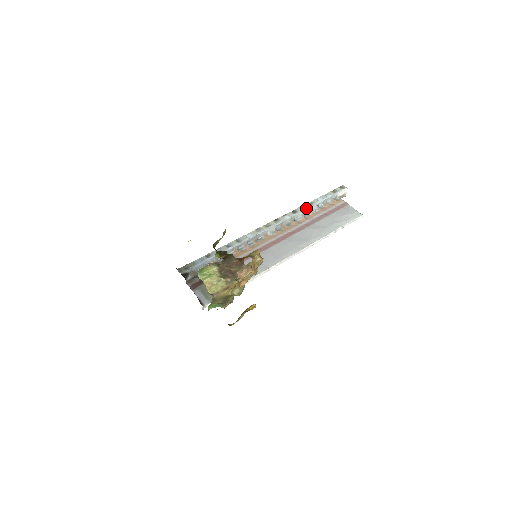
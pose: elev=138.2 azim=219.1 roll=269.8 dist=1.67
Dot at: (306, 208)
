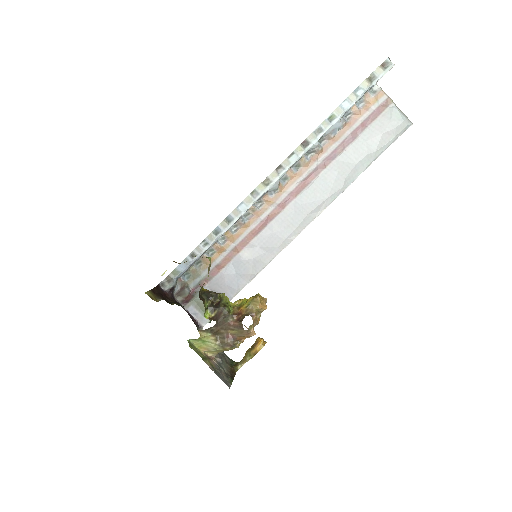
Dot at: (324, 132)
